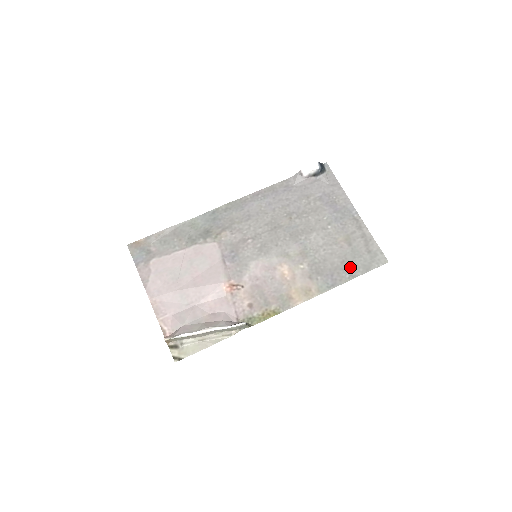
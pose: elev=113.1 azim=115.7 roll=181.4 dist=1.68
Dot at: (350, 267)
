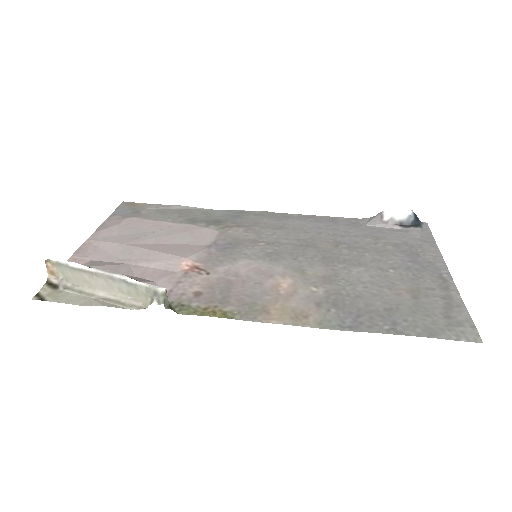
Dot at: (399, 319)
